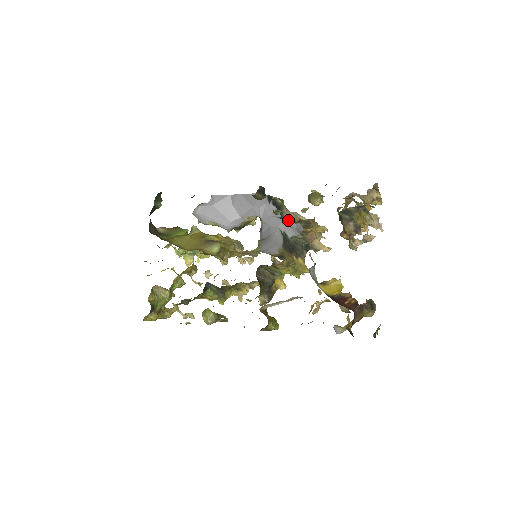
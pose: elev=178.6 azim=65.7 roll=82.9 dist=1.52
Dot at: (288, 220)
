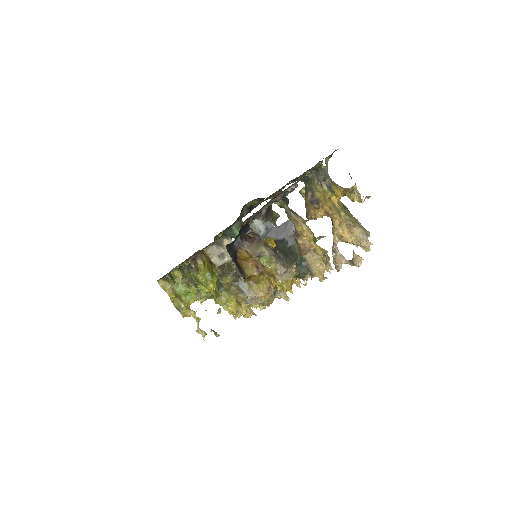
Dot at: occluded
